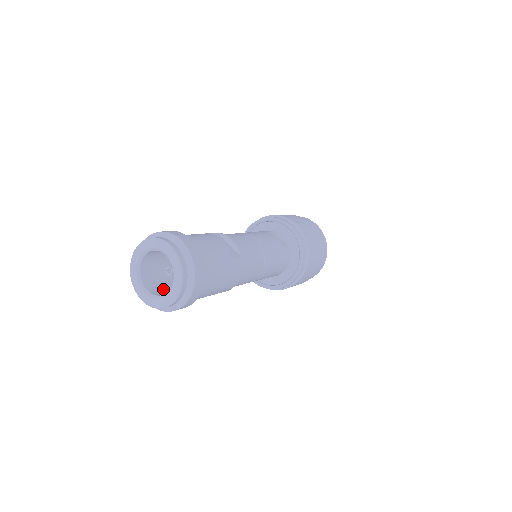
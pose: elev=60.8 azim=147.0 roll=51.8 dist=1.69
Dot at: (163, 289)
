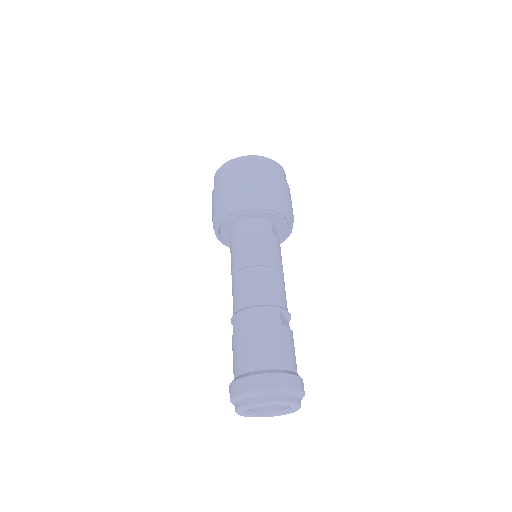
Dot at: occluded
